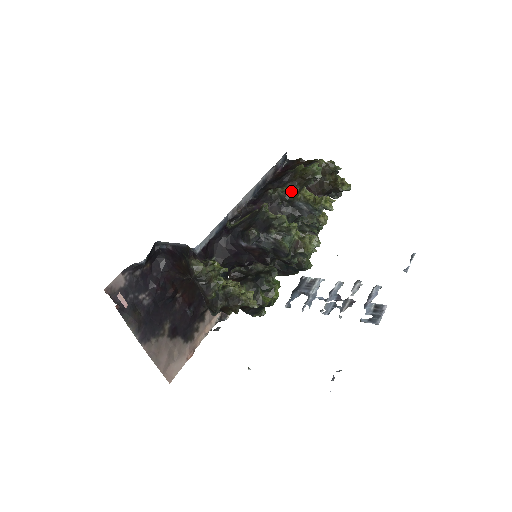
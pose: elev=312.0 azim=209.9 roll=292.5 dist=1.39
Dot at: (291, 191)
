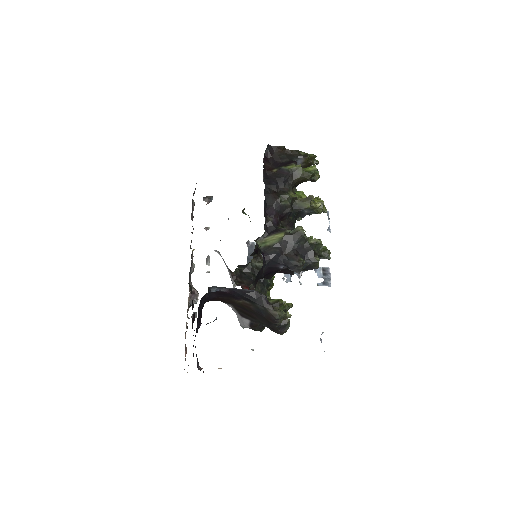
Dot at: (297, 197)
